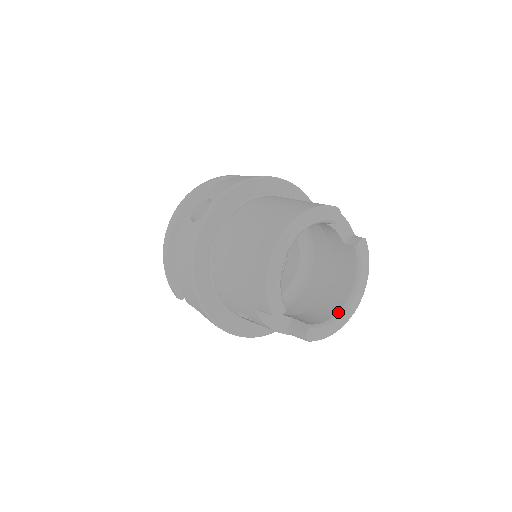
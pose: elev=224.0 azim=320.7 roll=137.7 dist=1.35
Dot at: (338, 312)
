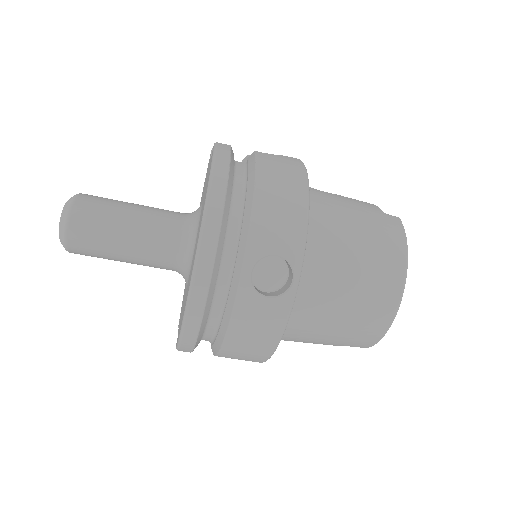
Dot at: occluded
